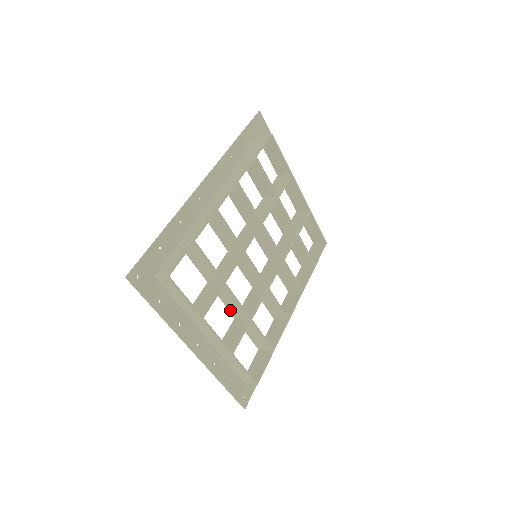
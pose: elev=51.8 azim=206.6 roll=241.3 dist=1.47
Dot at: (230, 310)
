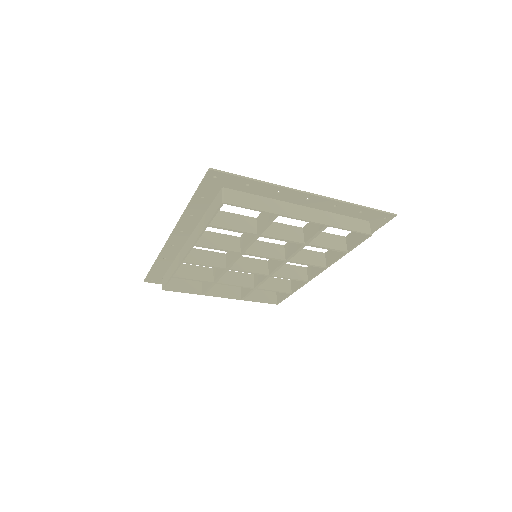
Dot at: (243, 275)
